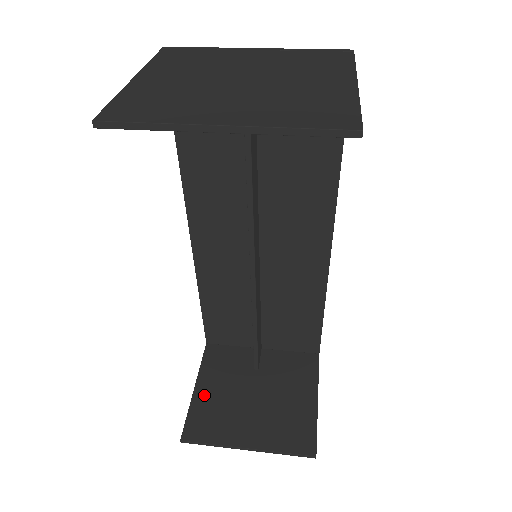
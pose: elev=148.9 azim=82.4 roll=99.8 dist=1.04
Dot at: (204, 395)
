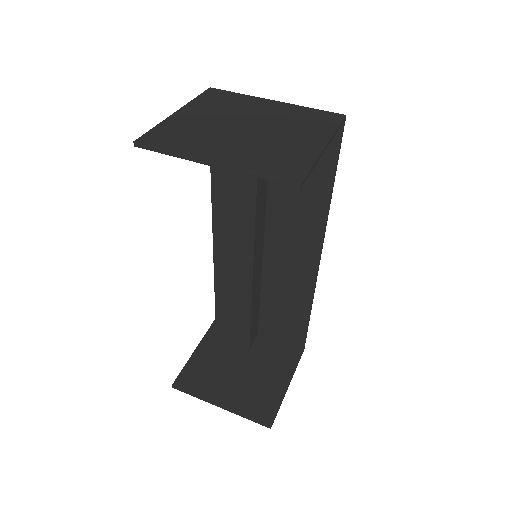
Dot at: (200, 357)
